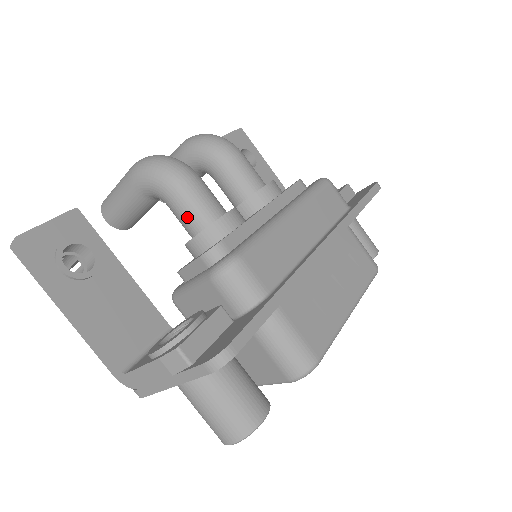
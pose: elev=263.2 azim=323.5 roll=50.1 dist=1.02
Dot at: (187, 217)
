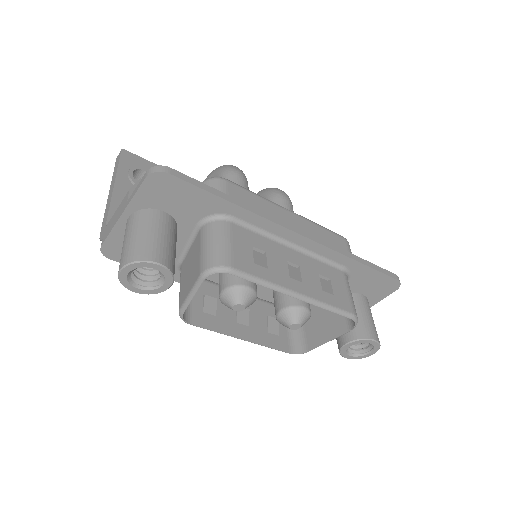
Dot at: occluded
